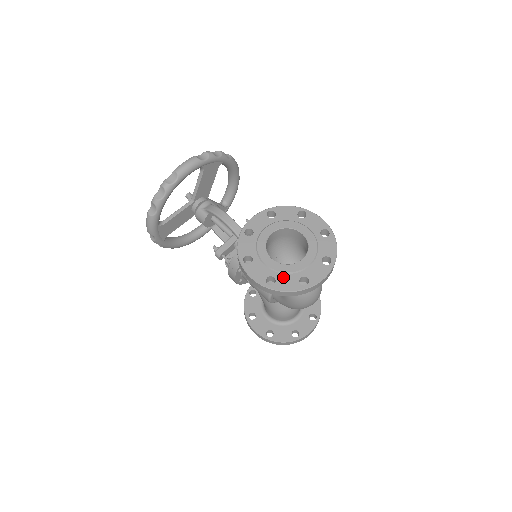
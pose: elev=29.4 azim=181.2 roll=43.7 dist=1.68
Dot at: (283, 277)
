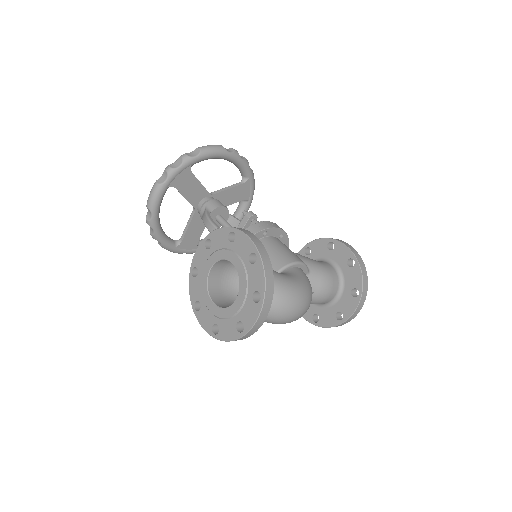
Dot at: (223, 324)
